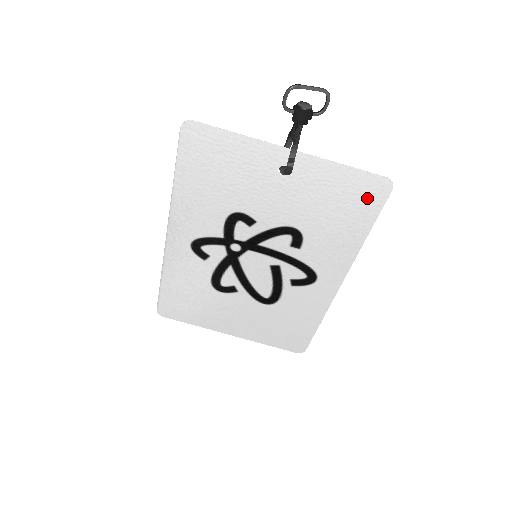
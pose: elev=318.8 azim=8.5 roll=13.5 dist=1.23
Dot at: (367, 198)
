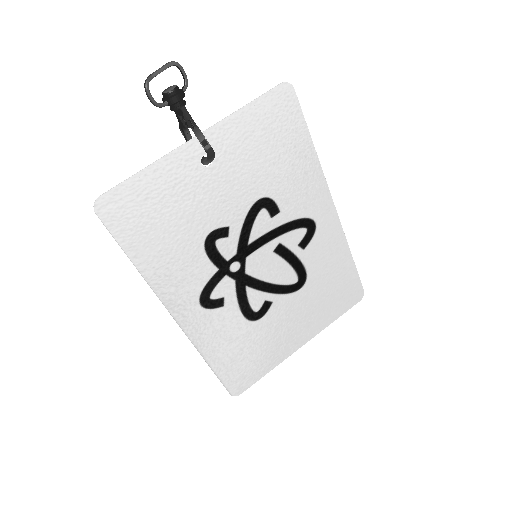
Dot at: (284, 115)
